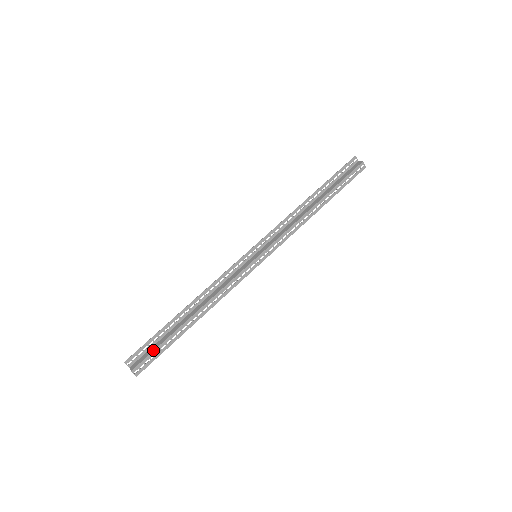
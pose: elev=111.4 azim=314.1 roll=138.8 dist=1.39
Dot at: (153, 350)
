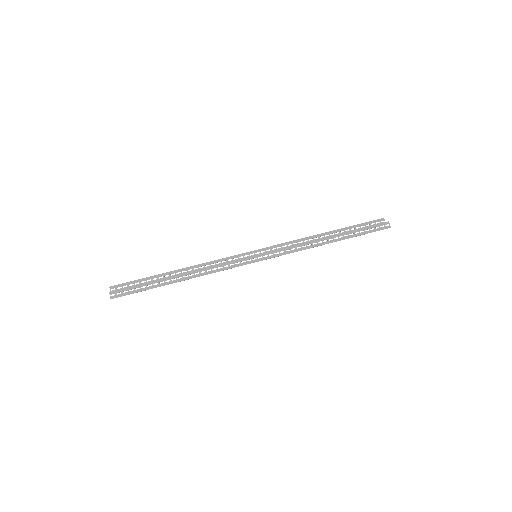
Dot at: occluded
